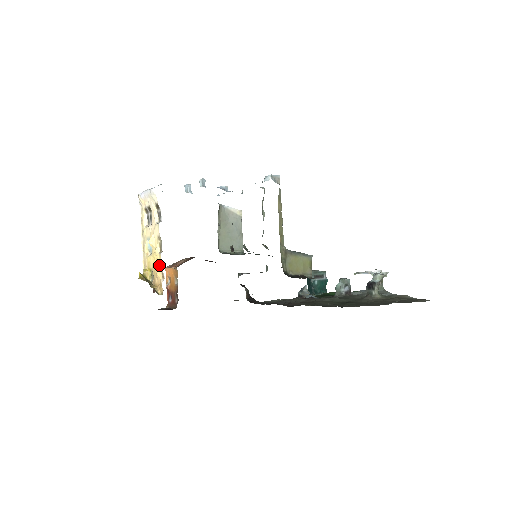
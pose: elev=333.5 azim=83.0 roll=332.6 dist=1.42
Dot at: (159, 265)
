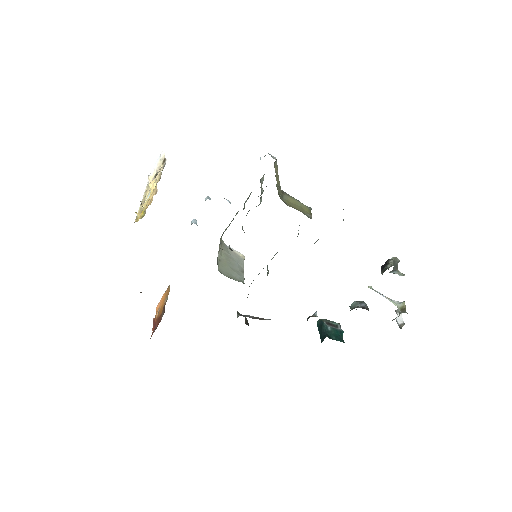
Dot at: (154, 189)
